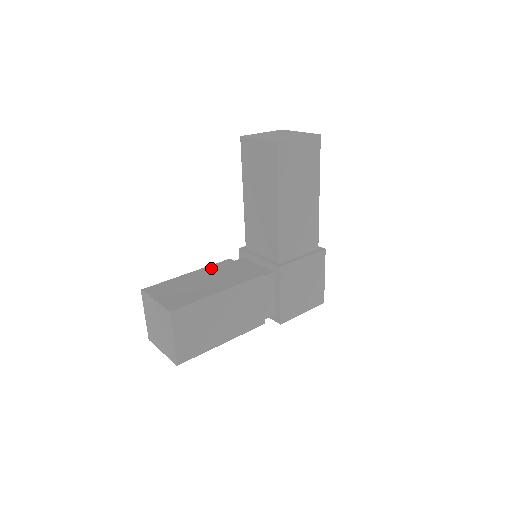
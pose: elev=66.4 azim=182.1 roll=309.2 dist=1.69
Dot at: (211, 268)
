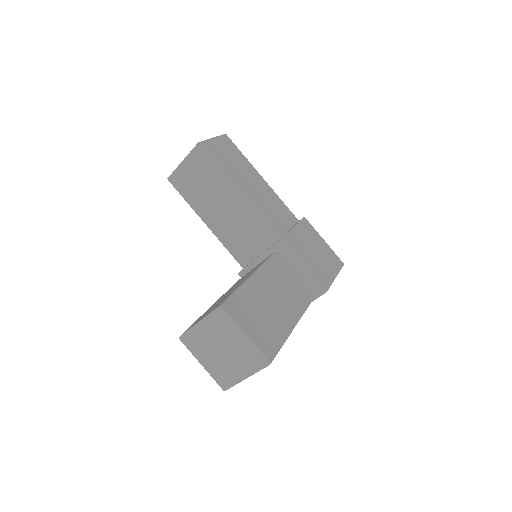
Dot at: (227, 291)
